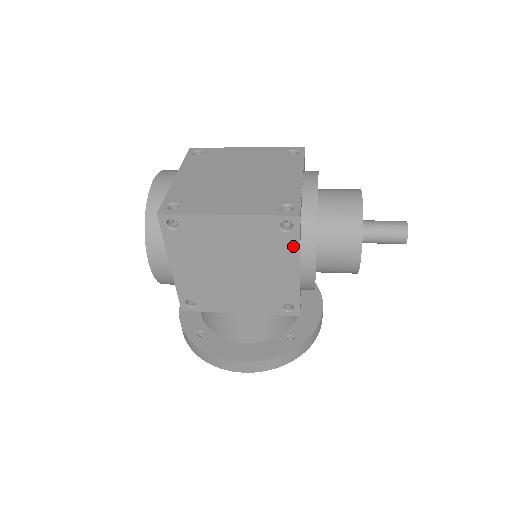
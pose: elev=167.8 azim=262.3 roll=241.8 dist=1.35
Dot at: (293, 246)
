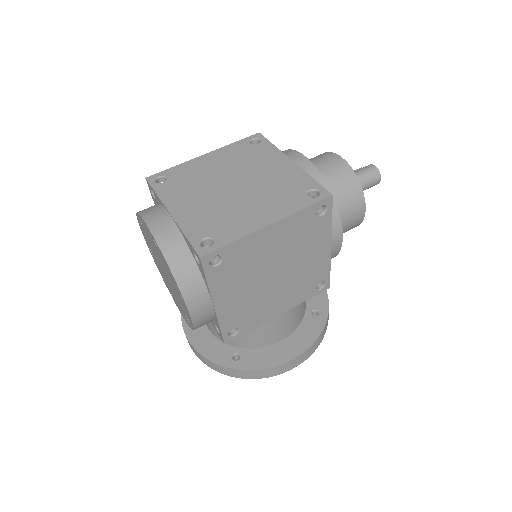
Dot at: (326, 226)
